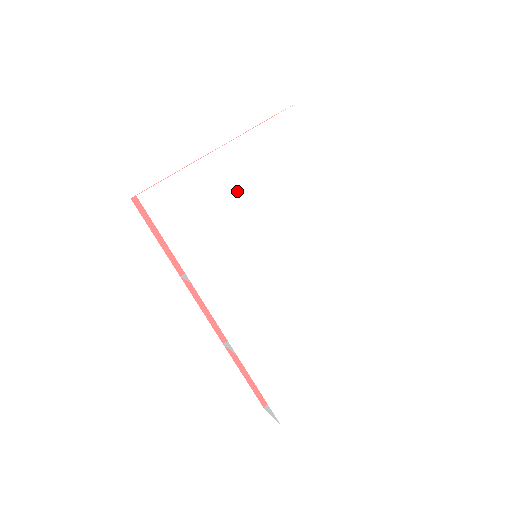
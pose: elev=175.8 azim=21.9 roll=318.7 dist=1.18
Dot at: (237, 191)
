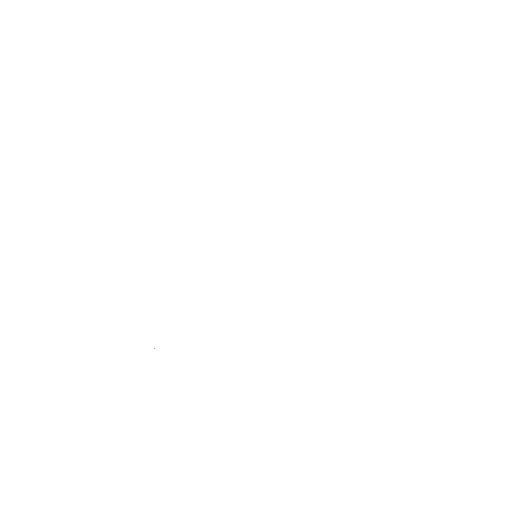
Dot at: (285, 186)
